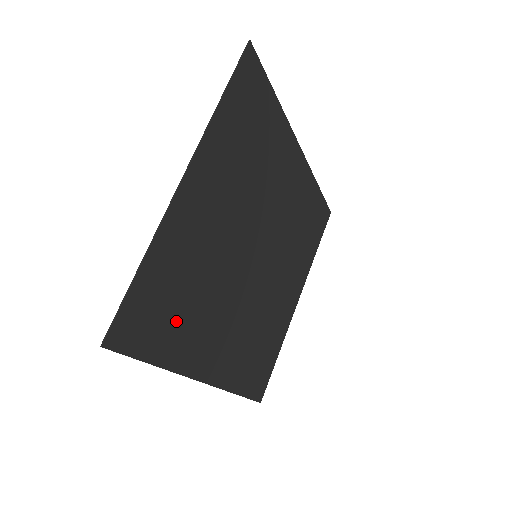
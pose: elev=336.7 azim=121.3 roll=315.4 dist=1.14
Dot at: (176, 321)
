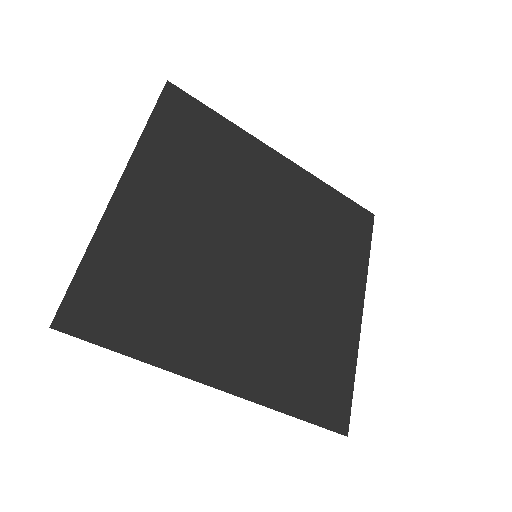
Dot at: (149, 313)
